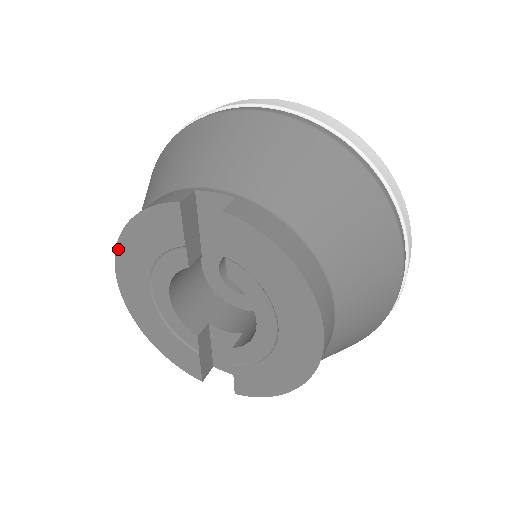
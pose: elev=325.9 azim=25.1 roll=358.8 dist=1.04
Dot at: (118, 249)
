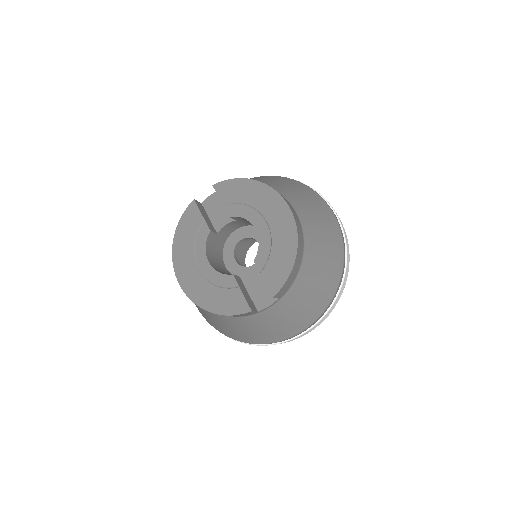
Dot at: (173, 257)
